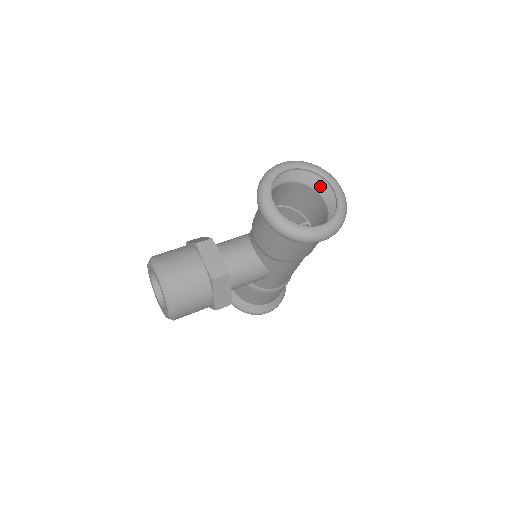
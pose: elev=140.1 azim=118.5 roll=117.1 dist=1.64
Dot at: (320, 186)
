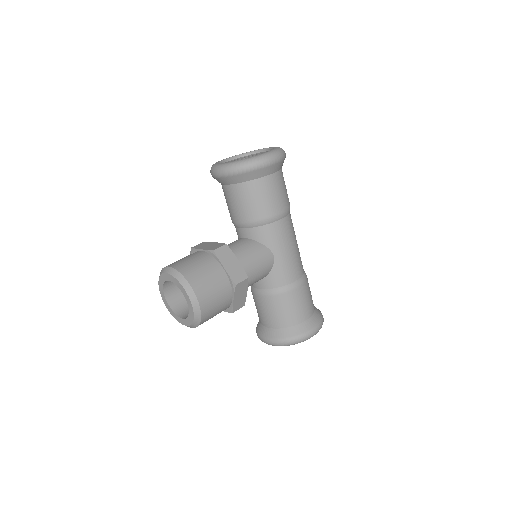
Dot at: occluded
